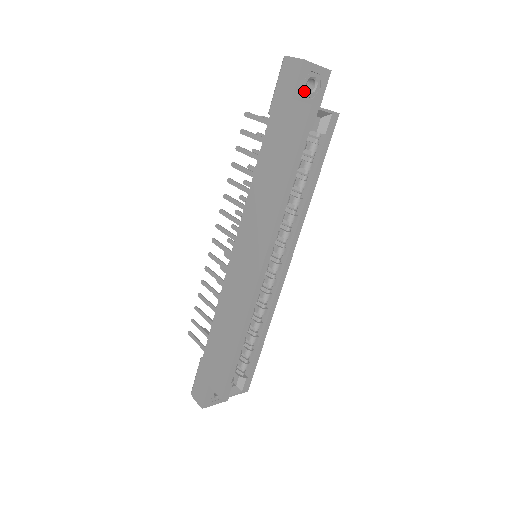
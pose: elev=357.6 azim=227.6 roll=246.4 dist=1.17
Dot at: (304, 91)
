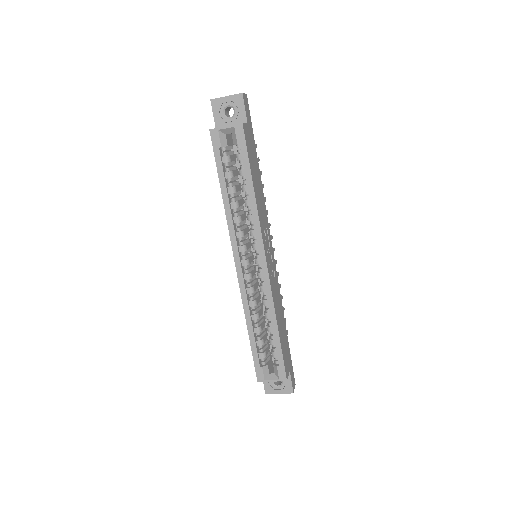
Dot at: (224, 119)
